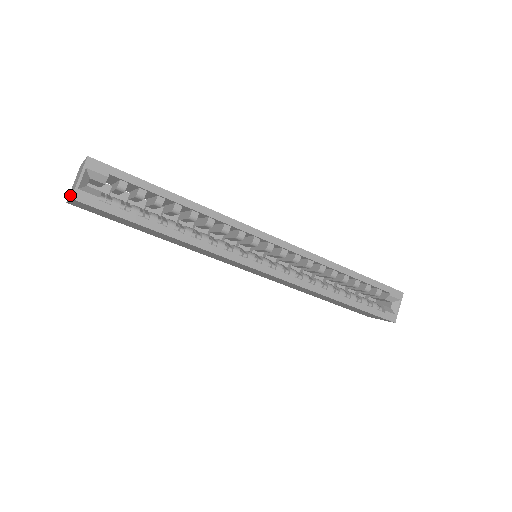
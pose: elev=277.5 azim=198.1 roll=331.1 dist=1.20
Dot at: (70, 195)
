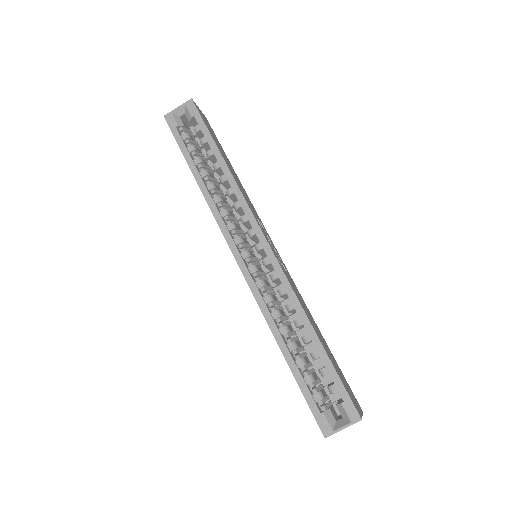
Dot at: occluded
